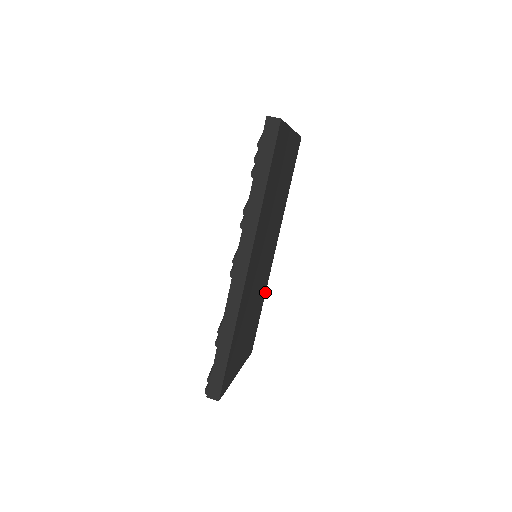
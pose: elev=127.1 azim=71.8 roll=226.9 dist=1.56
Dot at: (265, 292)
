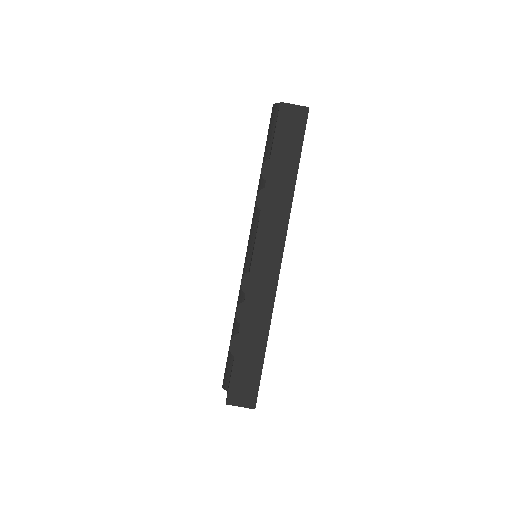
Dot at: occluded
